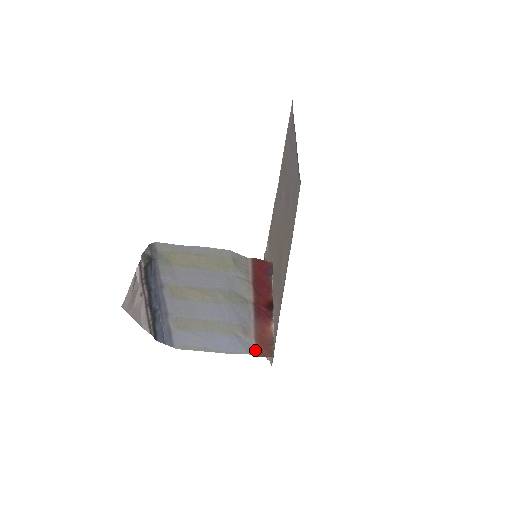
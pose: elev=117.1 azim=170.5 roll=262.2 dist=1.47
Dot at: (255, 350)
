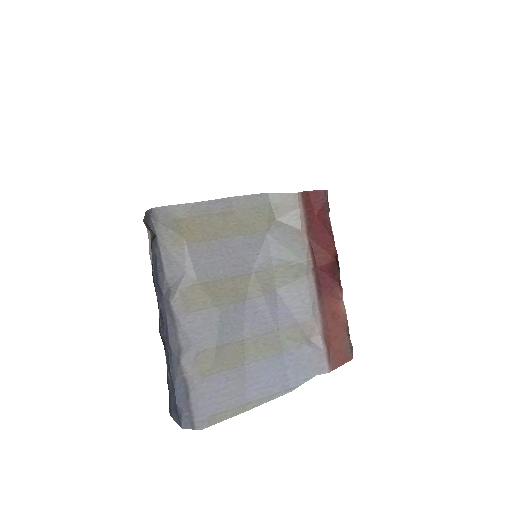
Dot at: (327, 359)
